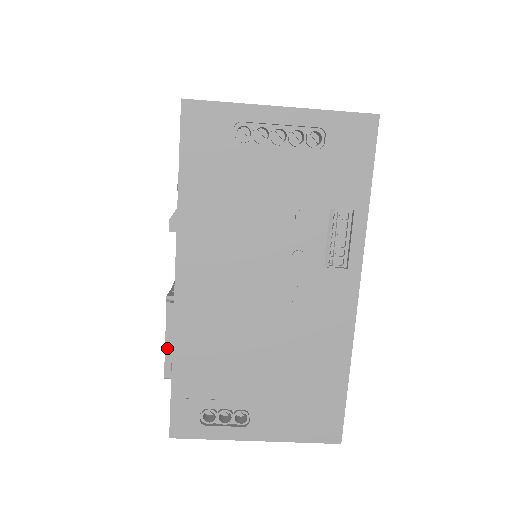
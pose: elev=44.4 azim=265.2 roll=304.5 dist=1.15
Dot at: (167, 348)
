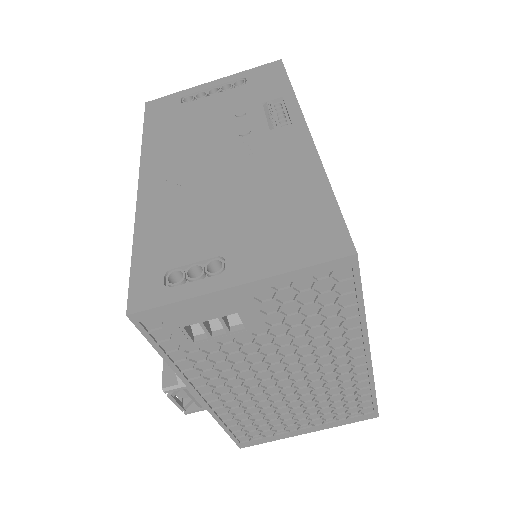
Dot at: occluded
